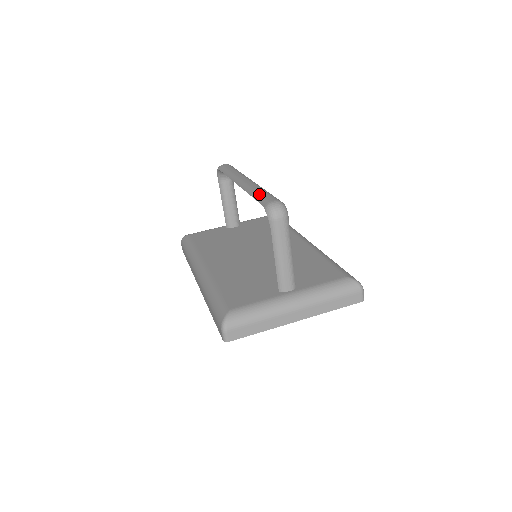
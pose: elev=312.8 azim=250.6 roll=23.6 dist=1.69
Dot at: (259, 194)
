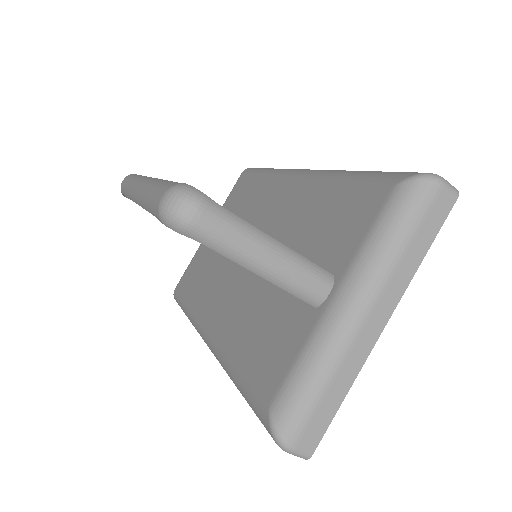
Dot at: (147, 200)
